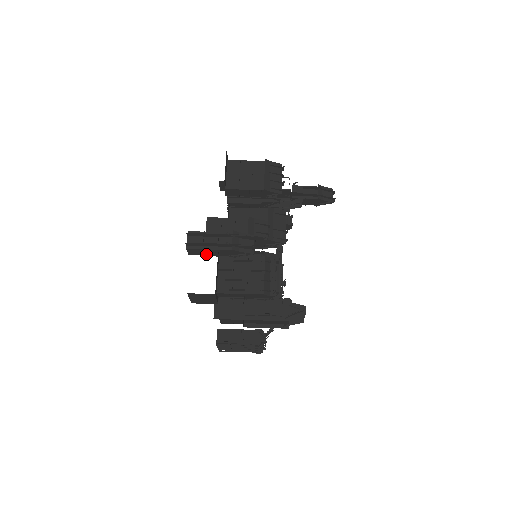
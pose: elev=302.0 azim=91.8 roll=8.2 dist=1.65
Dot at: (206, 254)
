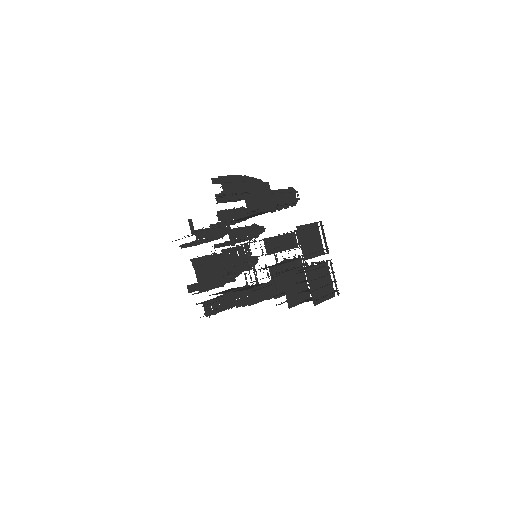
Dot at: (233, 198)
